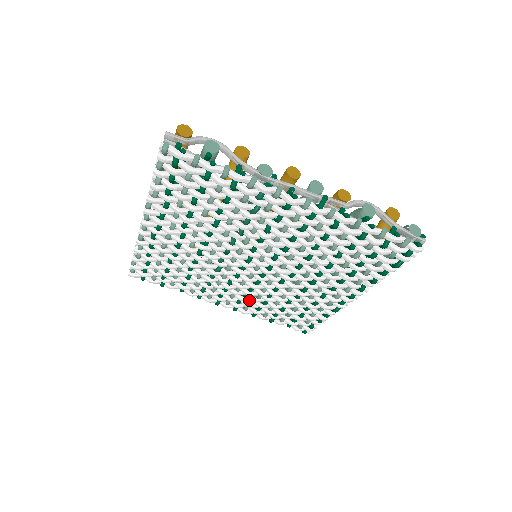
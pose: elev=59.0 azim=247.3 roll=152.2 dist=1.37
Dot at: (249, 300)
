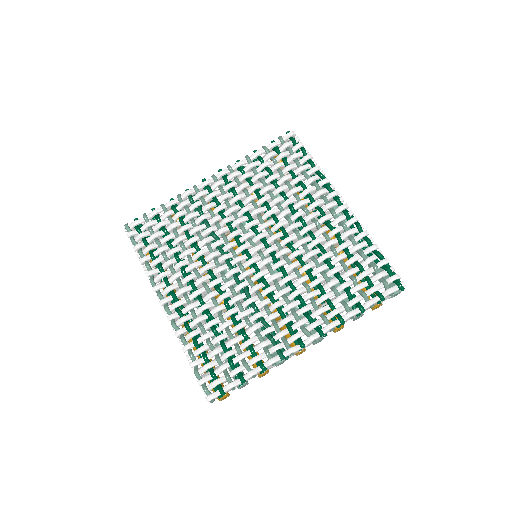
Dot at: (312, 305)
